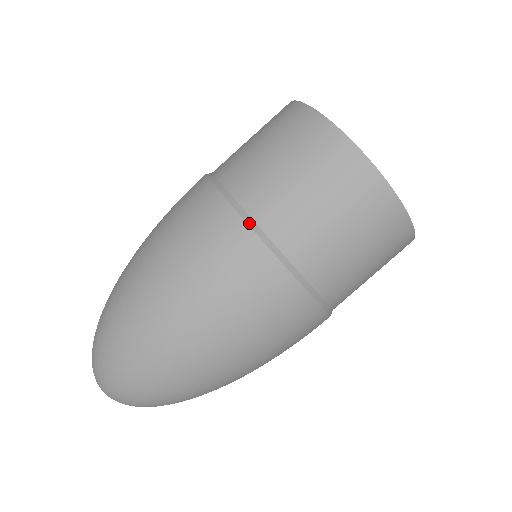
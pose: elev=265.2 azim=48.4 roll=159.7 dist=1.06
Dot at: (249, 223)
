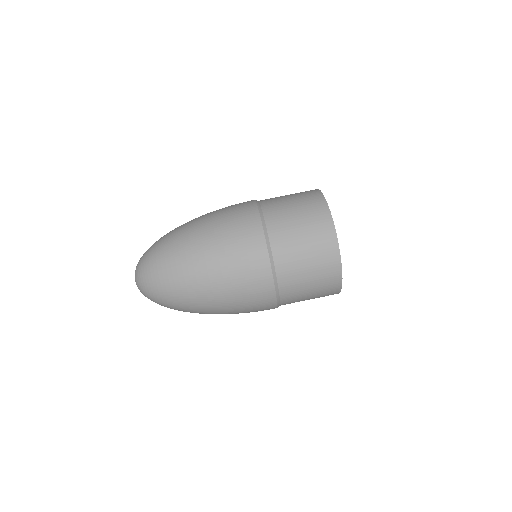
Dot at: (257, 201)
